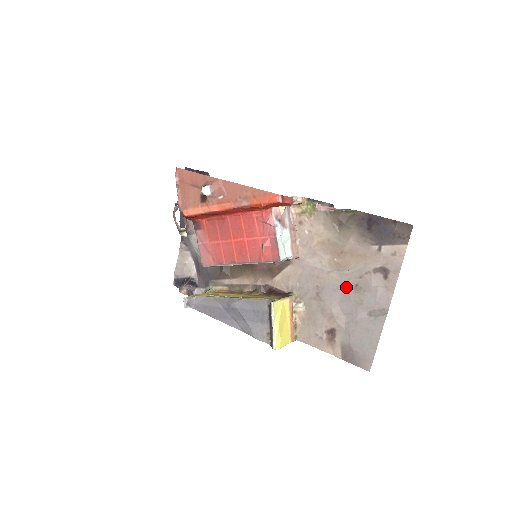
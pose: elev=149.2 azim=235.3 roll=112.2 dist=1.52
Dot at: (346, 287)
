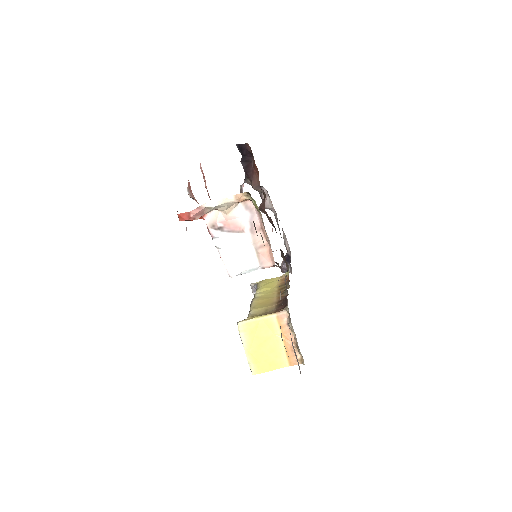
Dot at: occluded
